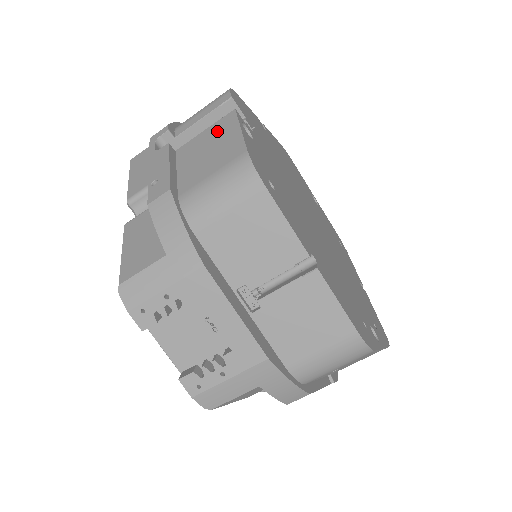
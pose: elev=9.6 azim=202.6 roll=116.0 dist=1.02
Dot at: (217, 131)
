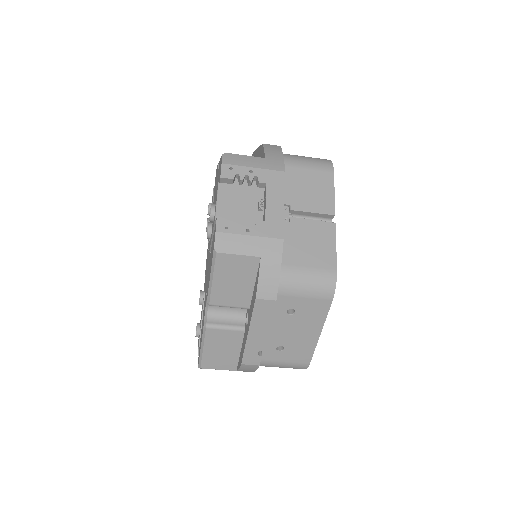
Dot at: occluded
